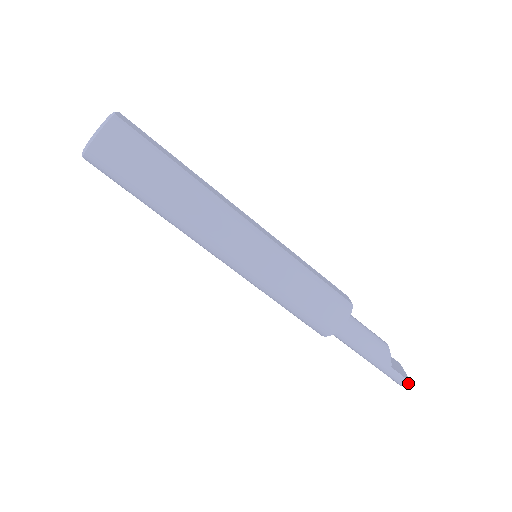
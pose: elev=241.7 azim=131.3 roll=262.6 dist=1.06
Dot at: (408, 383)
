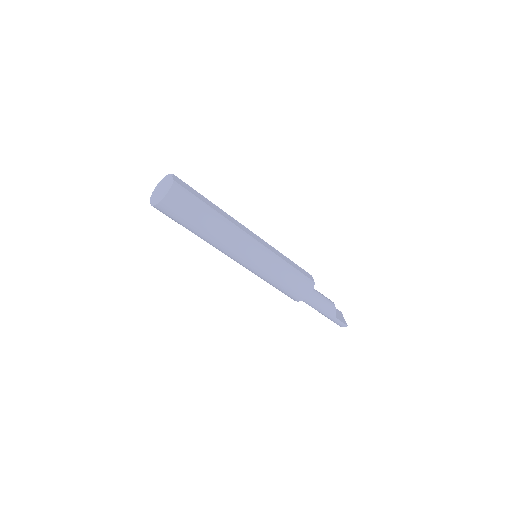
Dot at: (345, 326)
